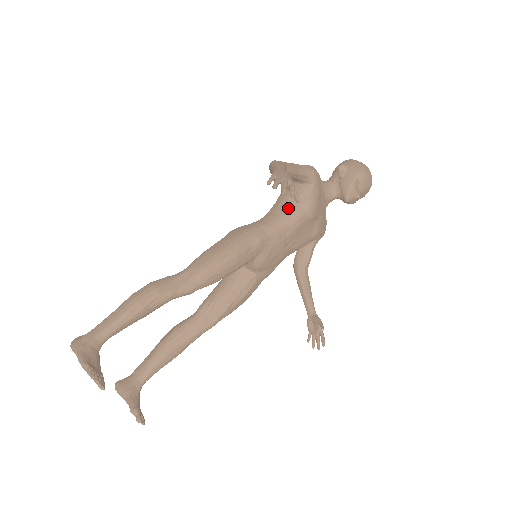
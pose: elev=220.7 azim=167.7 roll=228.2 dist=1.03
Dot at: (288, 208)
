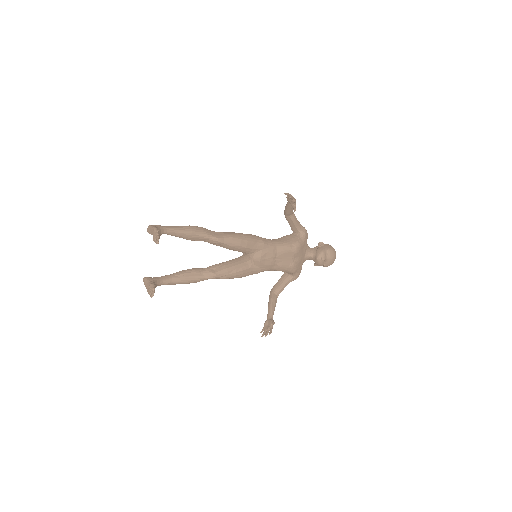
Dot at: (285, 240)
